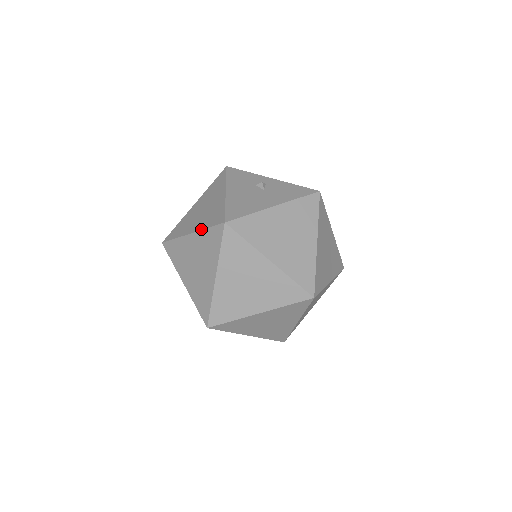
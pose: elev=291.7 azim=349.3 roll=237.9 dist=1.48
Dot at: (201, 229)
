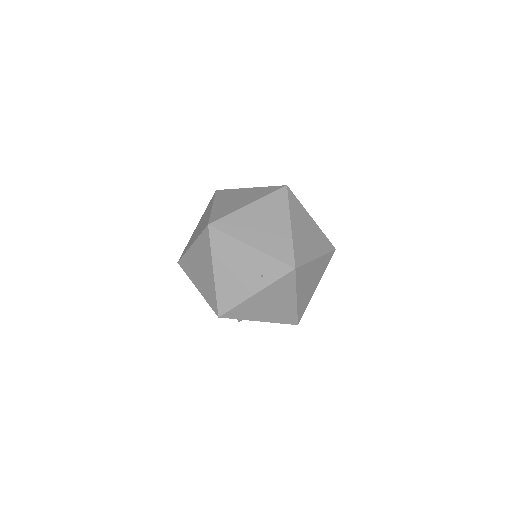
Dot at: occluded
